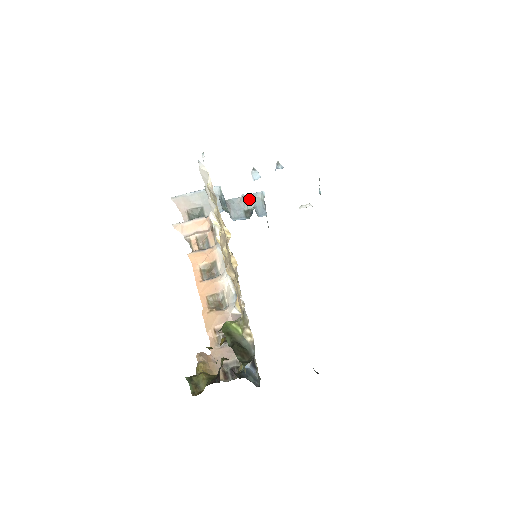
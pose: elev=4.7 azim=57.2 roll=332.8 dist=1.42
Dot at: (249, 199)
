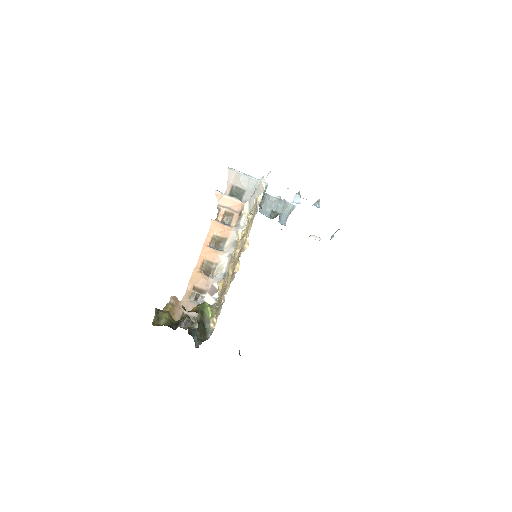
Dot at: (282, 205)
